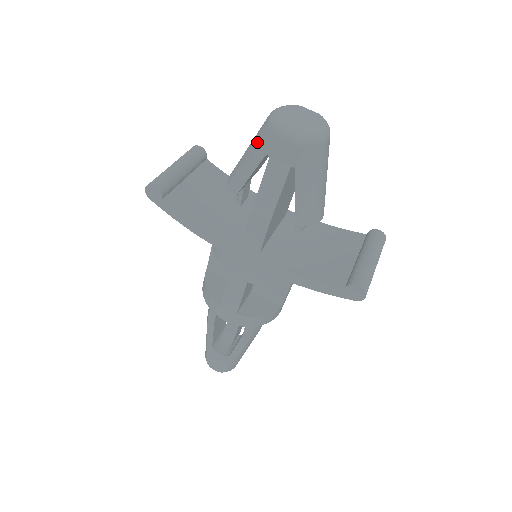
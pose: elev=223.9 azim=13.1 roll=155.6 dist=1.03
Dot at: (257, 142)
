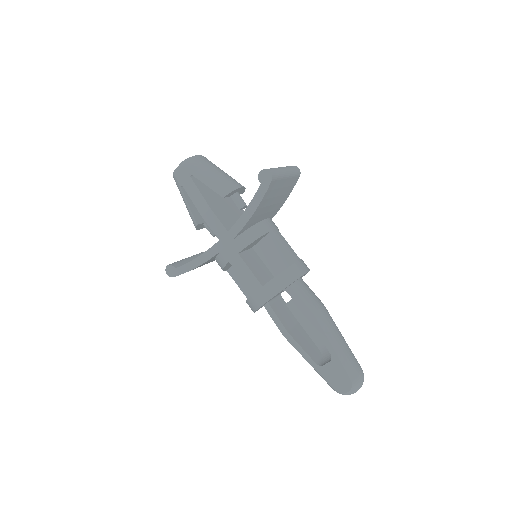
Dot at: occluded
